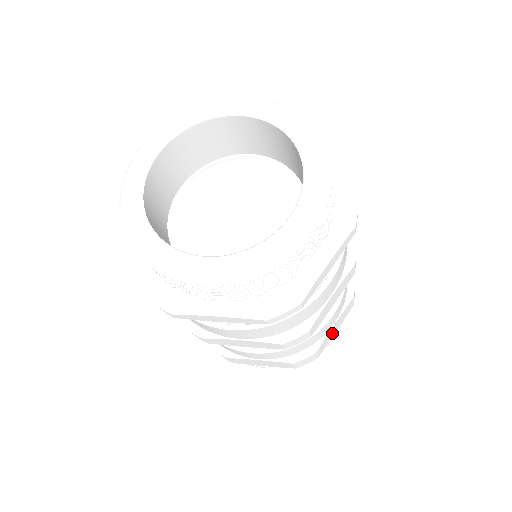
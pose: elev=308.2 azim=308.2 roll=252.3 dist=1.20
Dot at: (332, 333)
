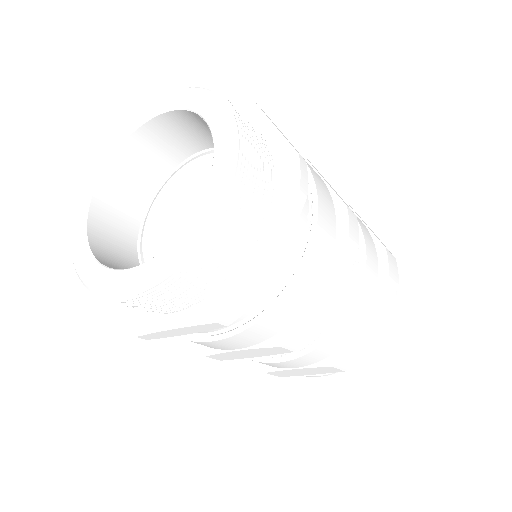
Dot at: (376, 322)
